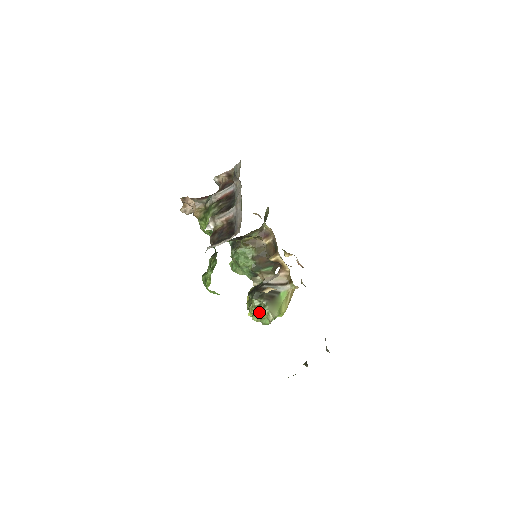
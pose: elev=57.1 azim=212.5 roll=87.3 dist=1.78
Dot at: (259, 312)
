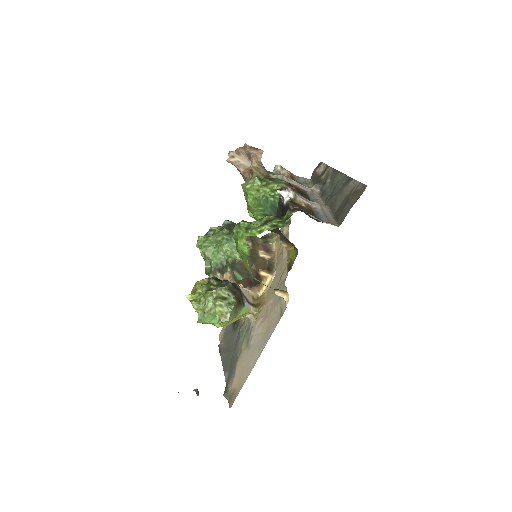
Dot at: (221, 303)
